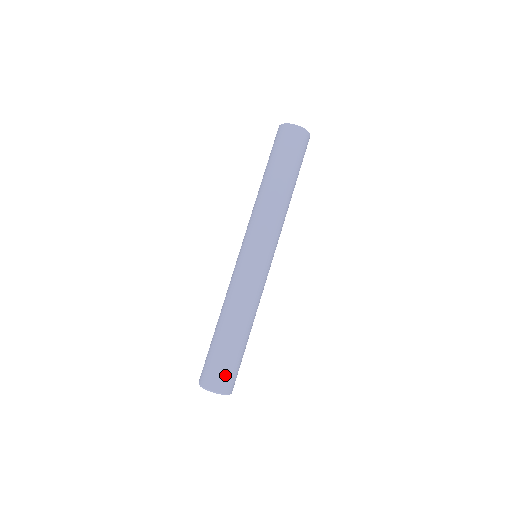
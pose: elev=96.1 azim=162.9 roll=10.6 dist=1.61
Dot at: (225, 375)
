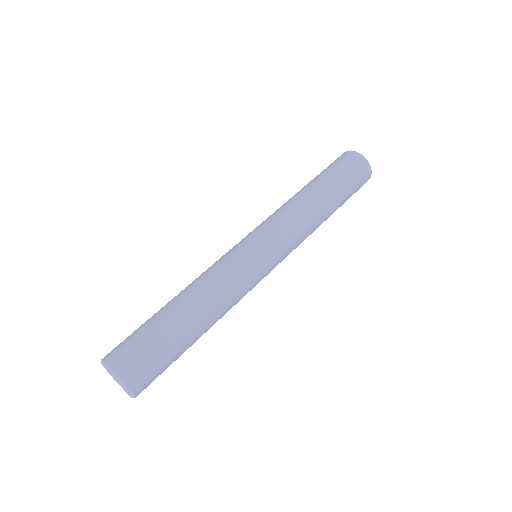
Dot at: (138, 356)
